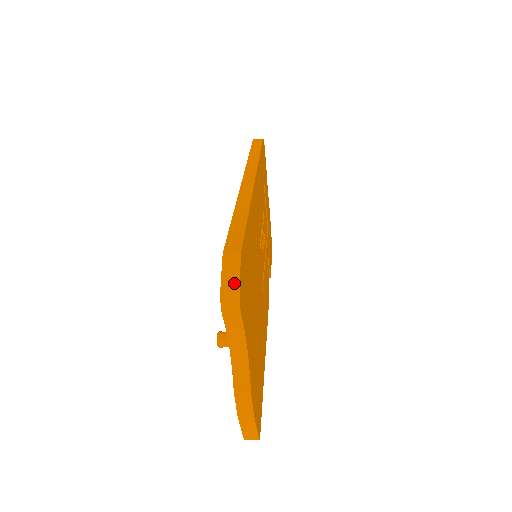
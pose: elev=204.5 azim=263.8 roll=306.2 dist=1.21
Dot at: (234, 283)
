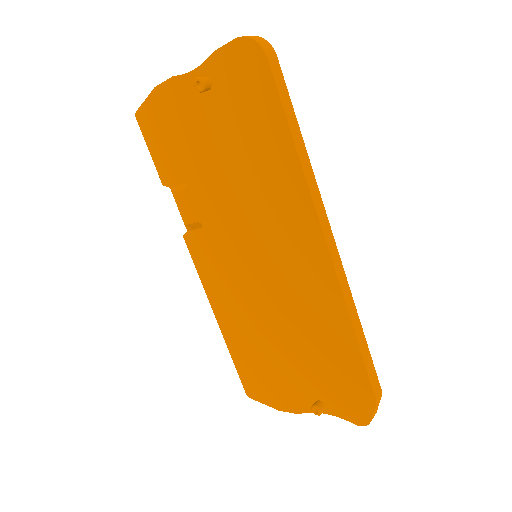
Dot at: occluded
